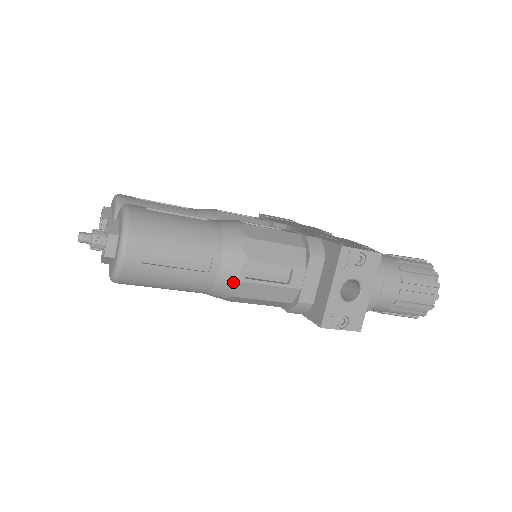
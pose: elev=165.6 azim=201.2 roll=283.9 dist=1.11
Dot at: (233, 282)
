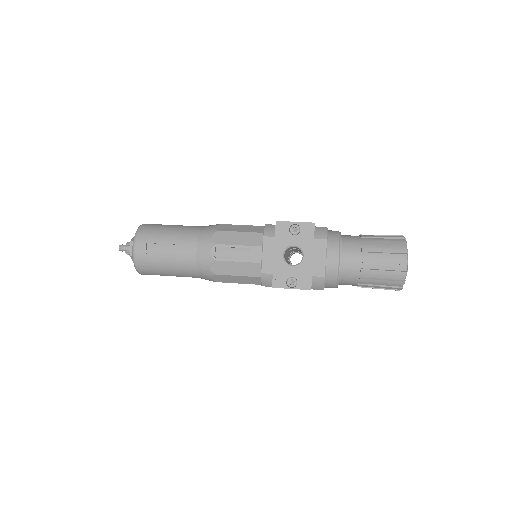
Dot at: (208, 262)
